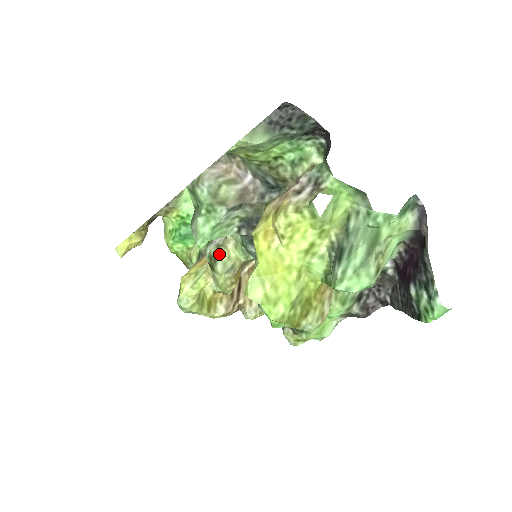
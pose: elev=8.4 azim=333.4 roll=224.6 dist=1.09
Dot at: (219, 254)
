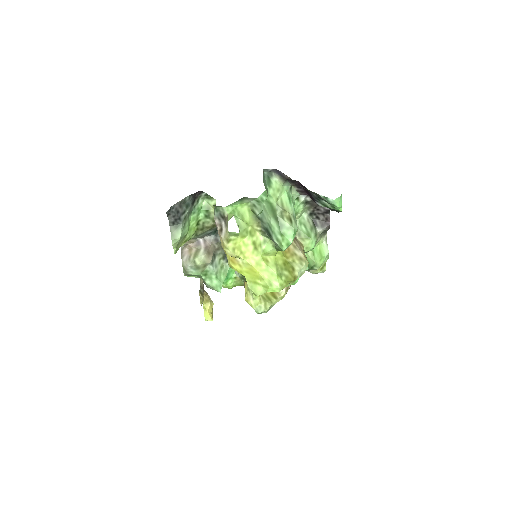
Dot at: occluded
